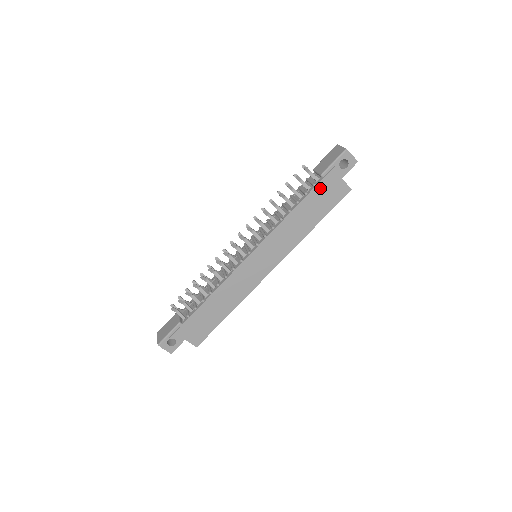
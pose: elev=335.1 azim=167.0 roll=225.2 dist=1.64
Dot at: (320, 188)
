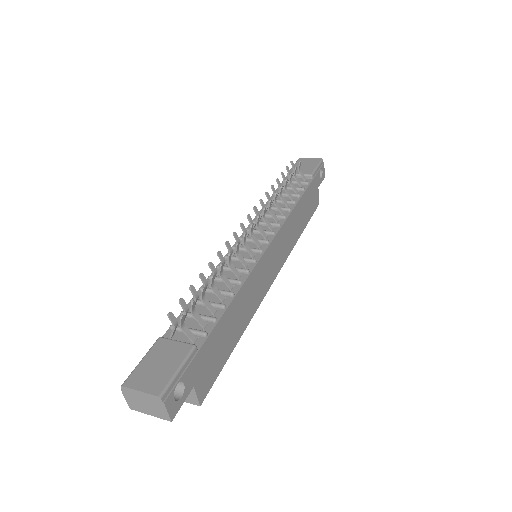
Dot at: (310, 189)
